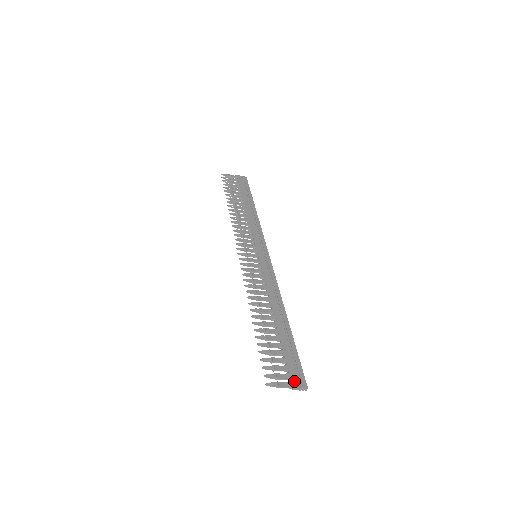
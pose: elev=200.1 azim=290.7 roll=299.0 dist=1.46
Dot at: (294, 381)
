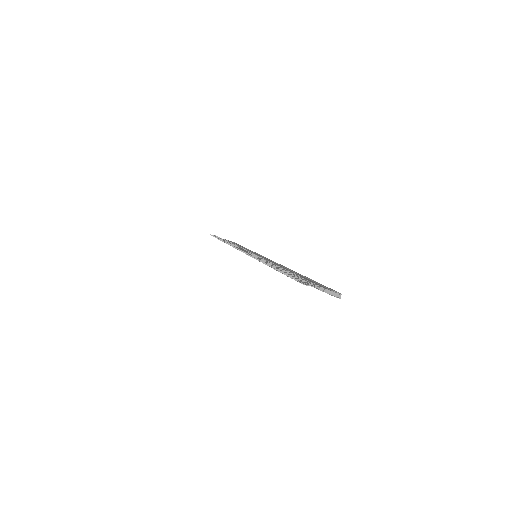
Dot at: (324, 287)
